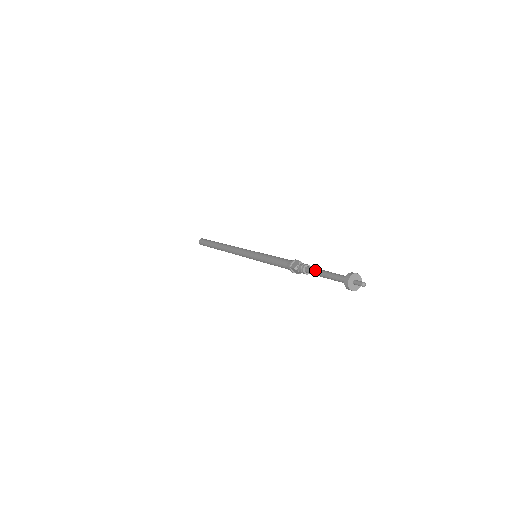
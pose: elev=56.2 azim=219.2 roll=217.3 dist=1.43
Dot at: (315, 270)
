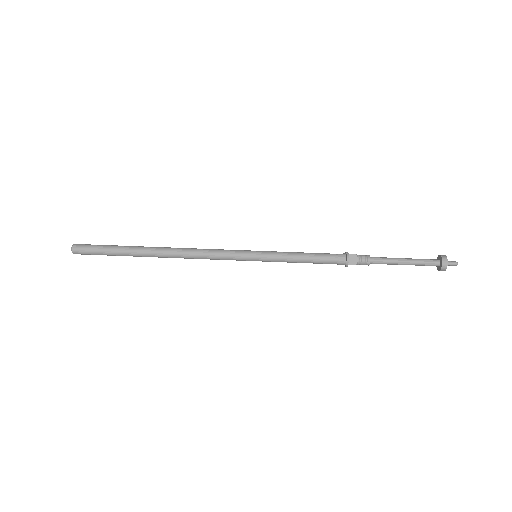
Dot at: (388, 261)
